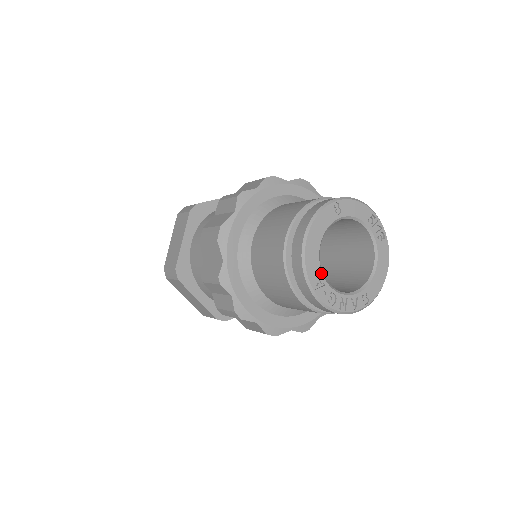
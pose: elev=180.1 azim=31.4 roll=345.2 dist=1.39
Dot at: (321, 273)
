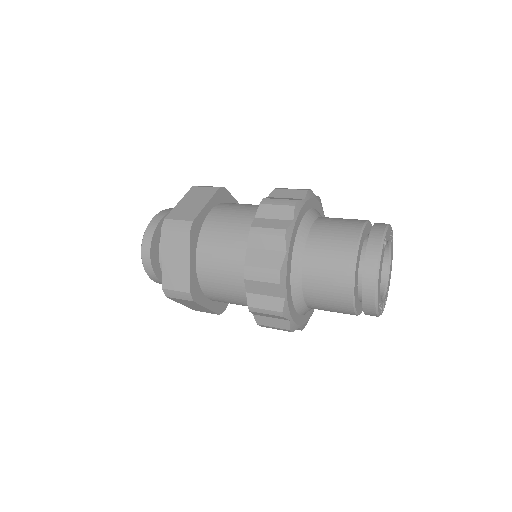
Dot at: (380, 296)
